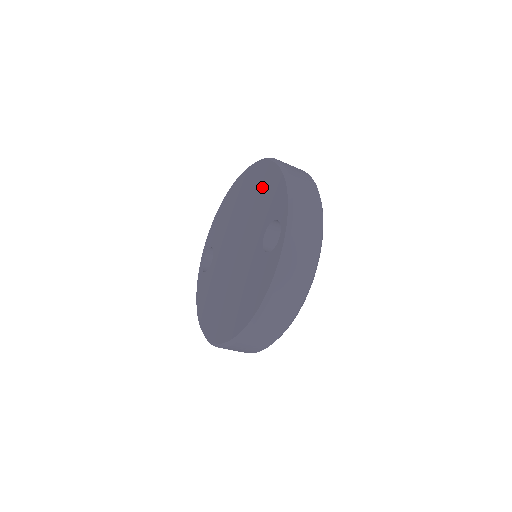
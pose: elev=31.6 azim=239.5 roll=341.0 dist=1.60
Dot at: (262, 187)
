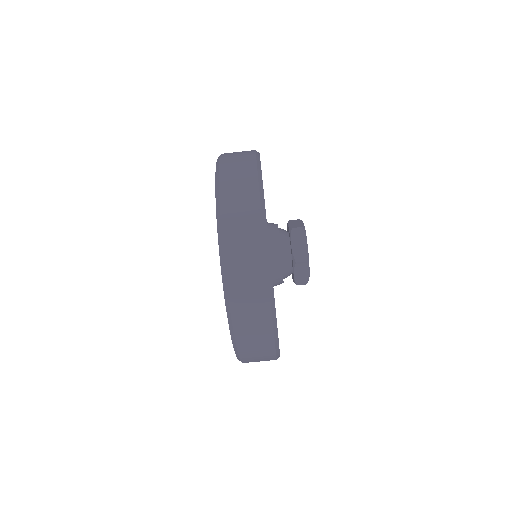
Dot at: occluded
